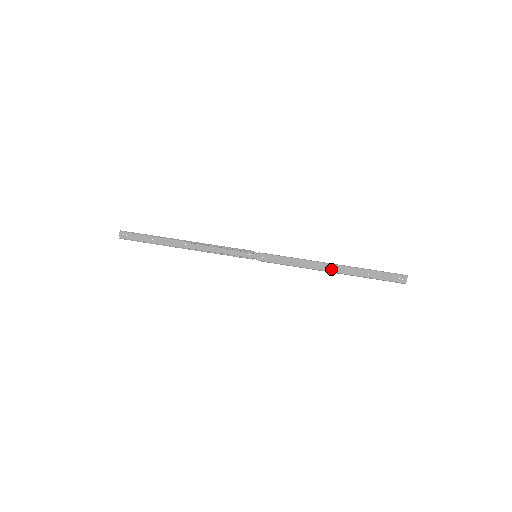
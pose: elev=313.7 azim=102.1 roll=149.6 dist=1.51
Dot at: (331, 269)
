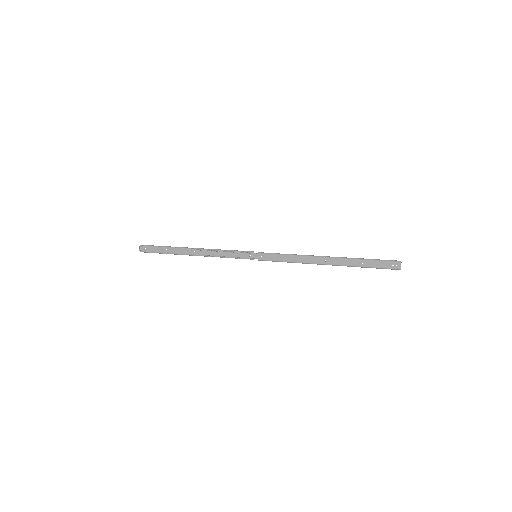
Dot at: (326, 262)
